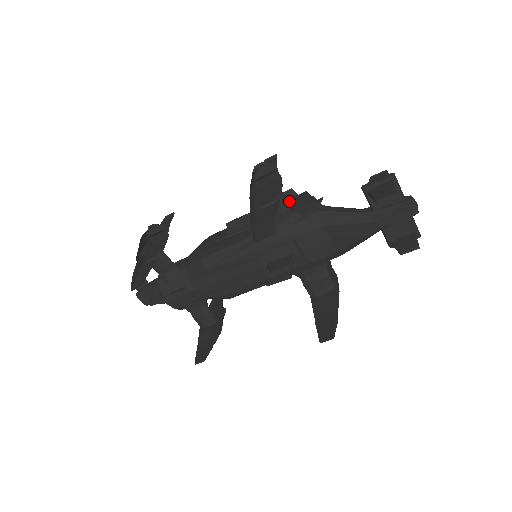
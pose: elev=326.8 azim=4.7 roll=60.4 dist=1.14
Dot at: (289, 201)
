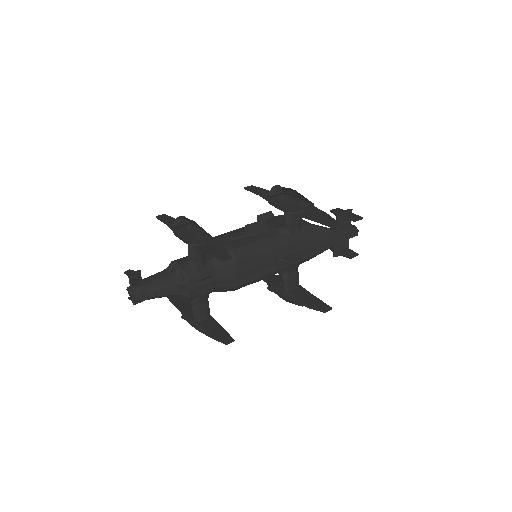
Dot at: (277, 218)
